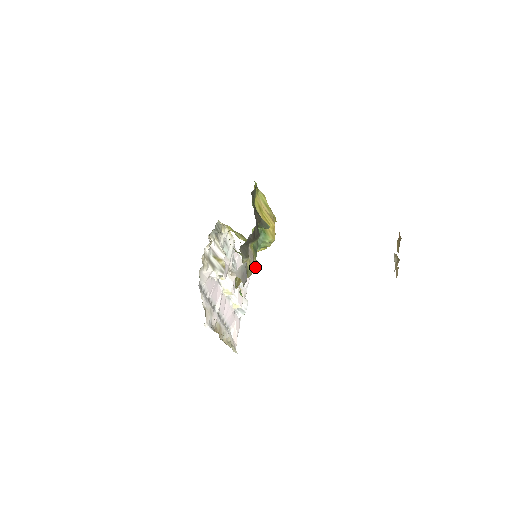
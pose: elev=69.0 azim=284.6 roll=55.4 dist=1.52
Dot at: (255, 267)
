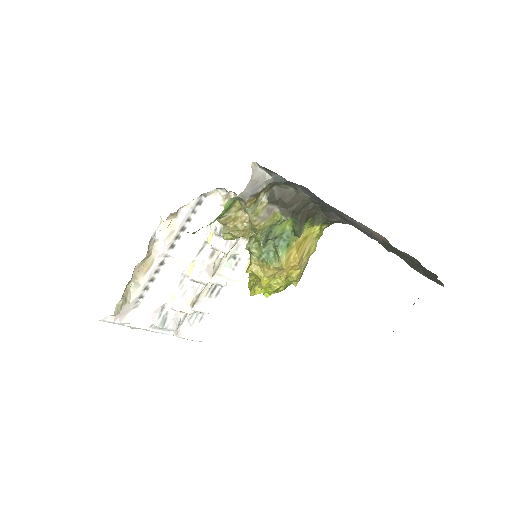
Dot at: (256, 227)
